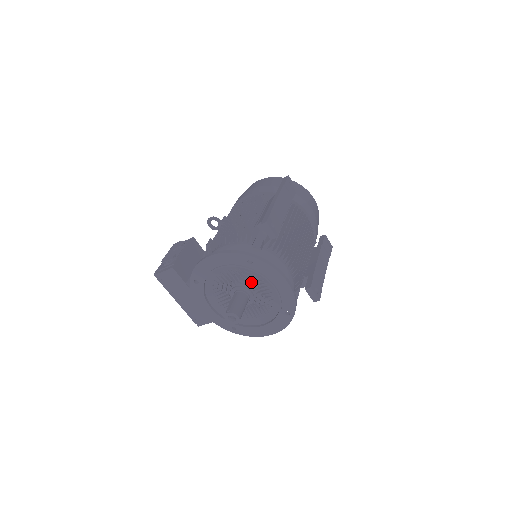
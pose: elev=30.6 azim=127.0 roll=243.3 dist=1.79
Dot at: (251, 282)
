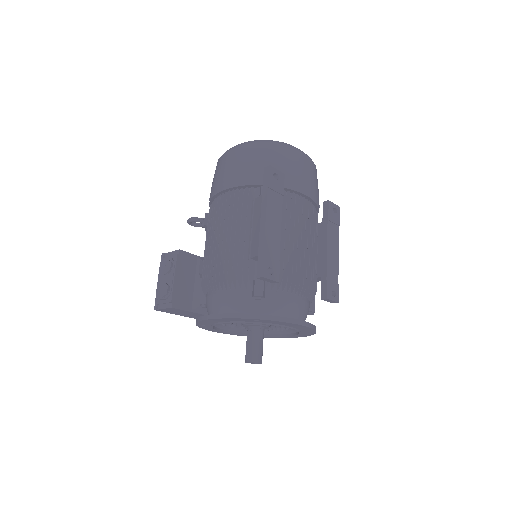
Dot at: occluded
